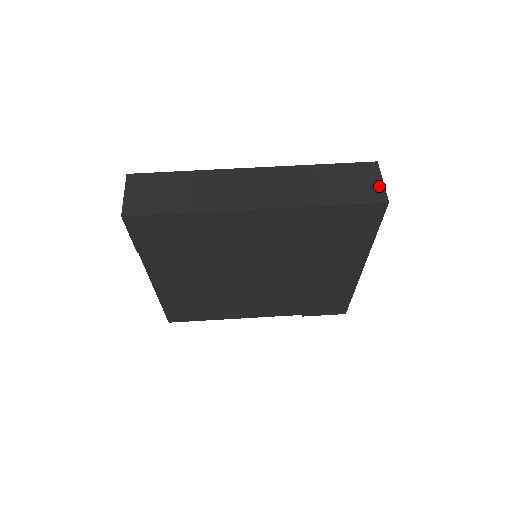
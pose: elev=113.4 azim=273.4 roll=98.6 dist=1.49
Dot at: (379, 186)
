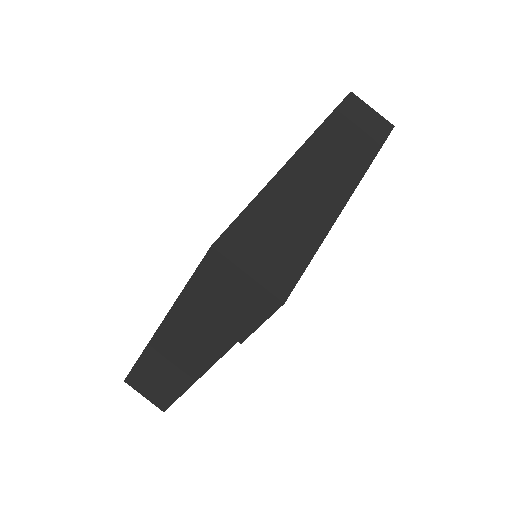
Dot at: (376, 115)
